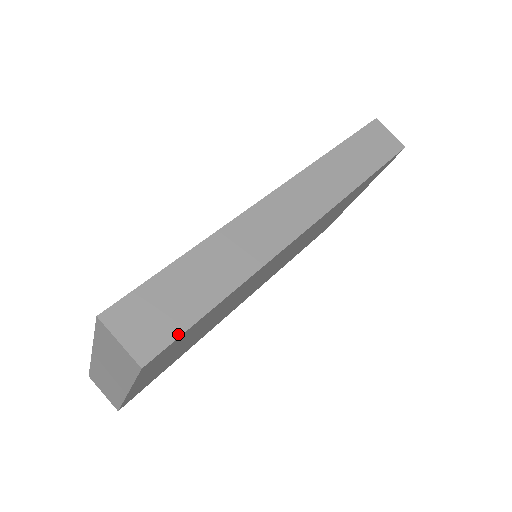
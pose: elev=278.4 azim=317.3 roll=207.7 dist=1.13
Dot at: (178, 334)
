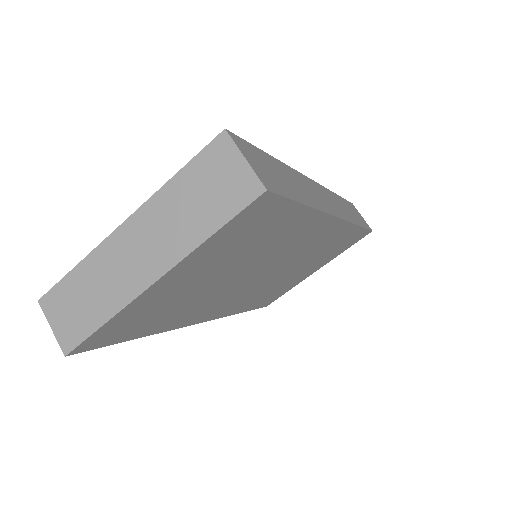
Dot at: (285, 195)
